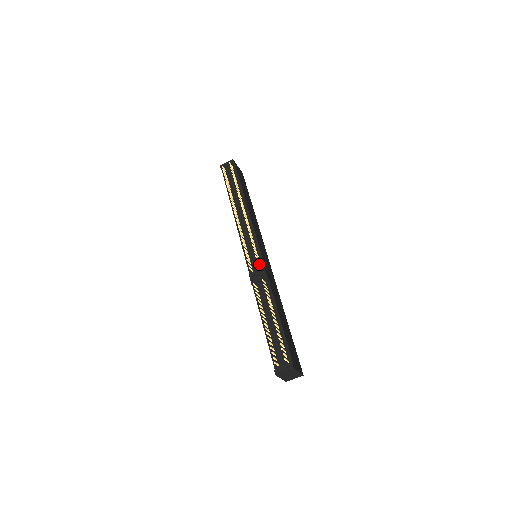
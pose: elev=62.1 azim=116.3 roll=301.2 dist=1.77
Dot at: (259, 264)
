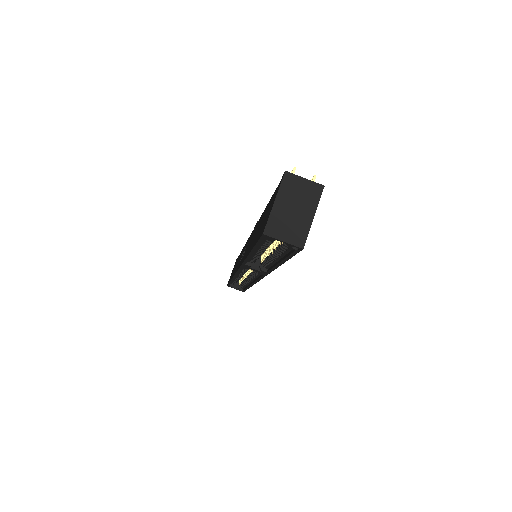
Dot at: occluded
